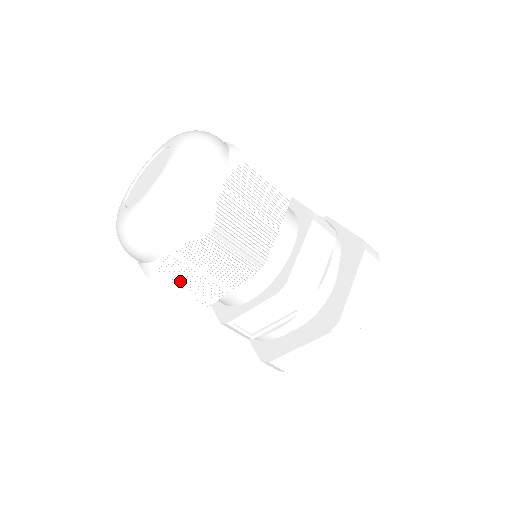
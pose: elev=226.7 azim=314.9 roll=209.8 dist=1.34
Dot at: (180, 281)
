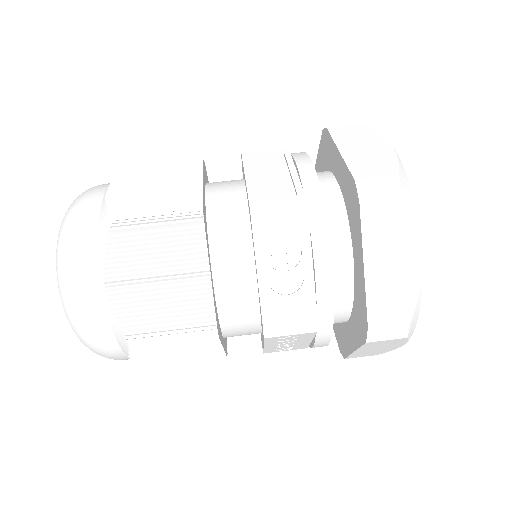
Dot at: (141, 203)
